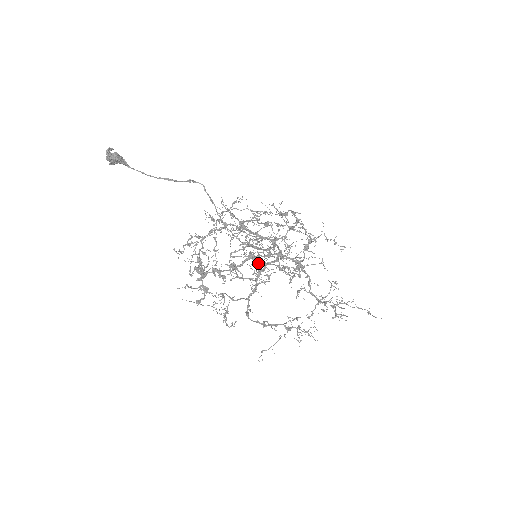
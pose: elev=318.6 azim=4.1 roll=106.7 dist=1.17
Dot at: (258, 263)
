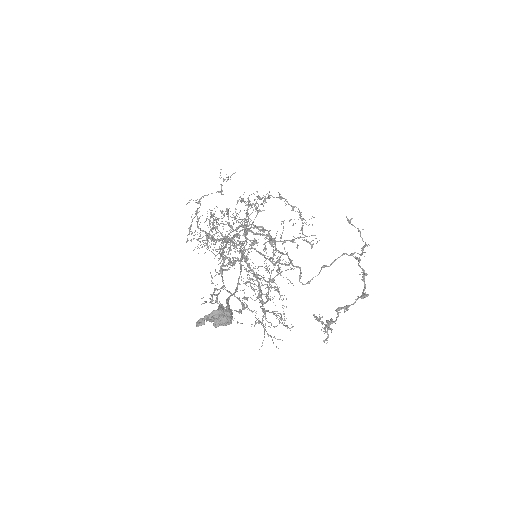
Dot at: (244, 257)
